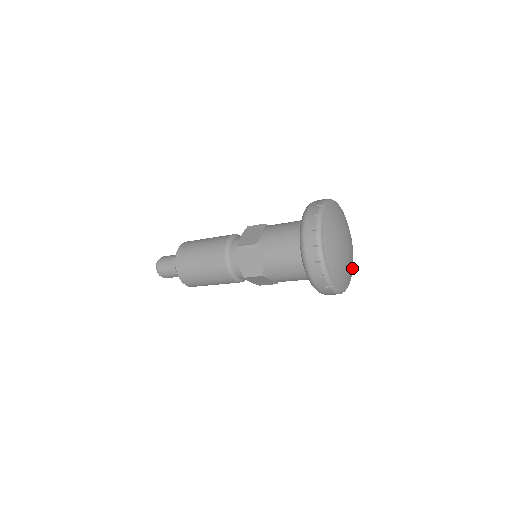
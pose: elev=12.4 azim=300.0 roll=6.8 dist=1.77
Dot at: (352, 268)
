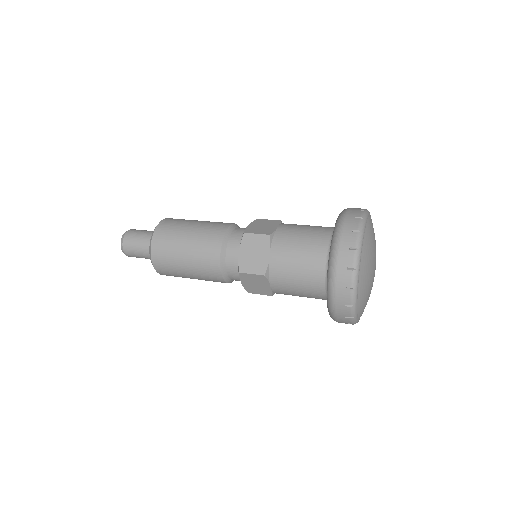
Dot at: occluded
